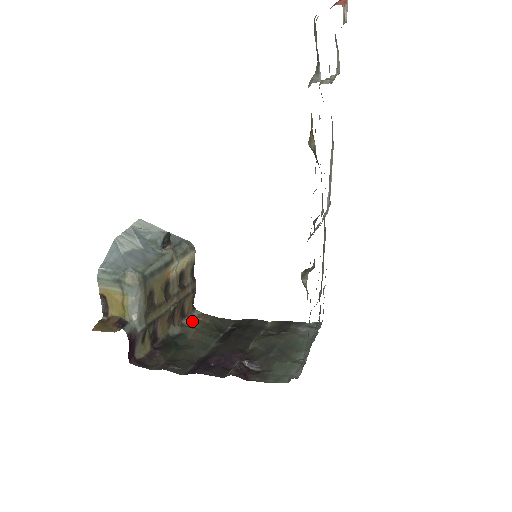
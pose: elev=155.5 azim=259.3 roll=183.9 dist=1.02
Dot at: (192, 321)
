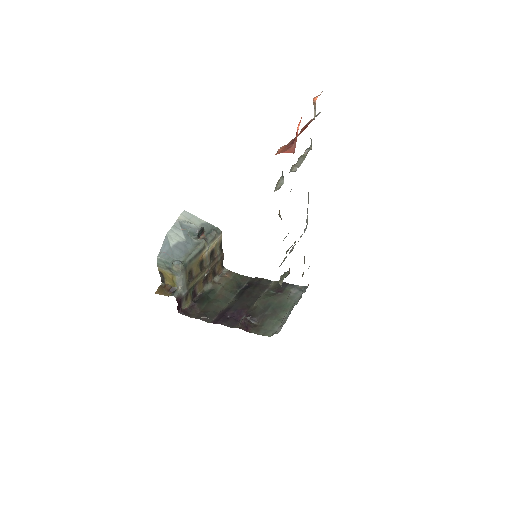
Dot at: (221, 278)
